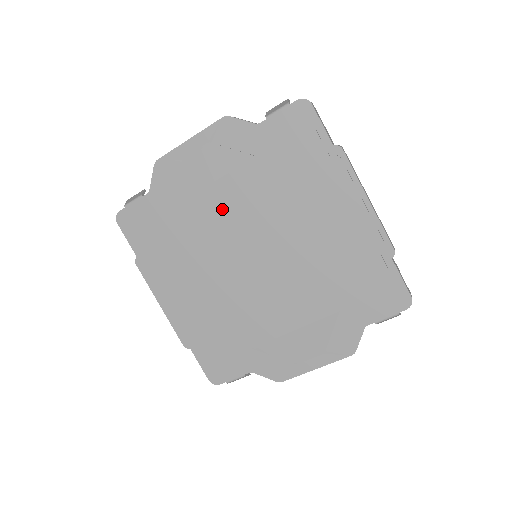
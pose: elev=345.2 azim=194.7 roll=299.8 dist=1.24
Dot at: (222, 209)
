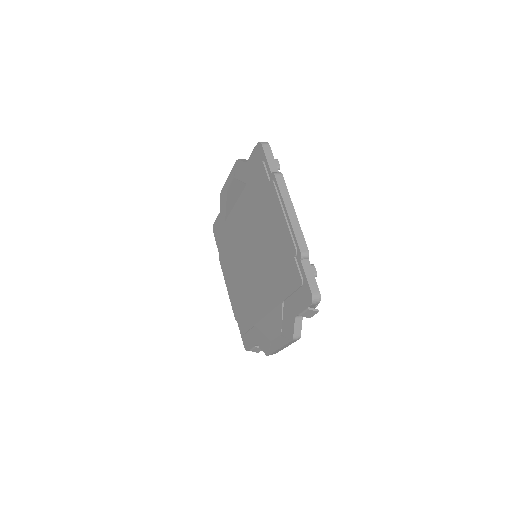
Dot at: (239, 222)
